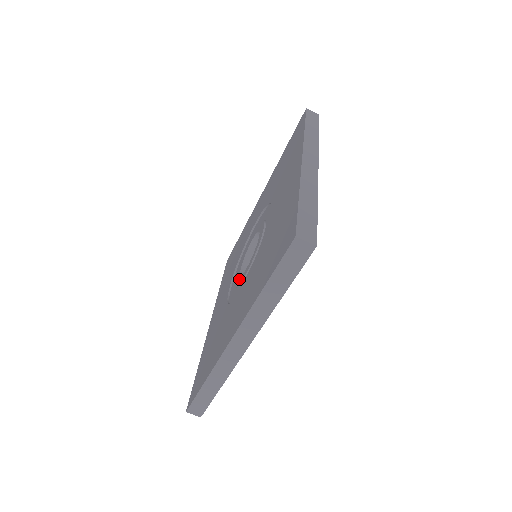
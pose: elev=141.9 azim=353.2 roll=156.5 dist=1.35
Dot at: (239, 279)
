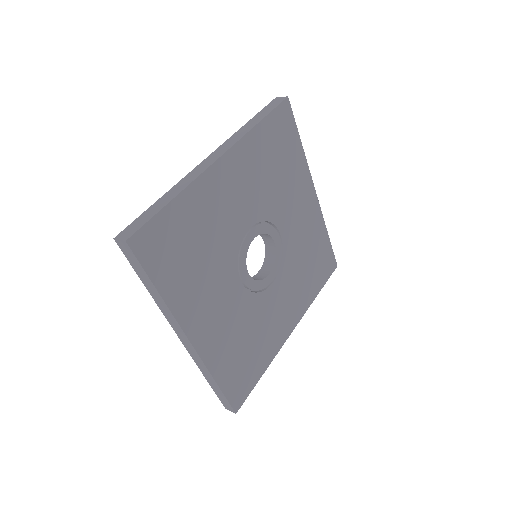
Dot at: occluded
